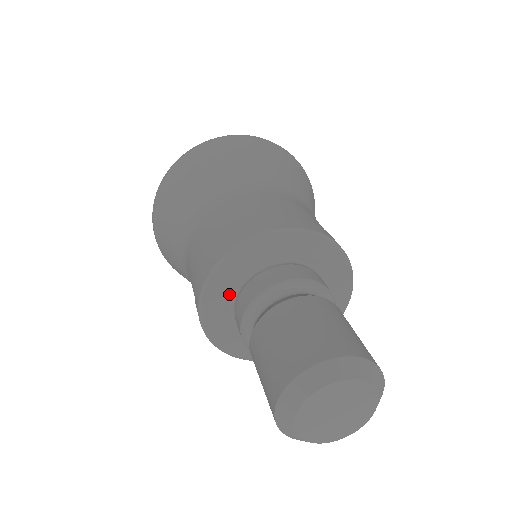
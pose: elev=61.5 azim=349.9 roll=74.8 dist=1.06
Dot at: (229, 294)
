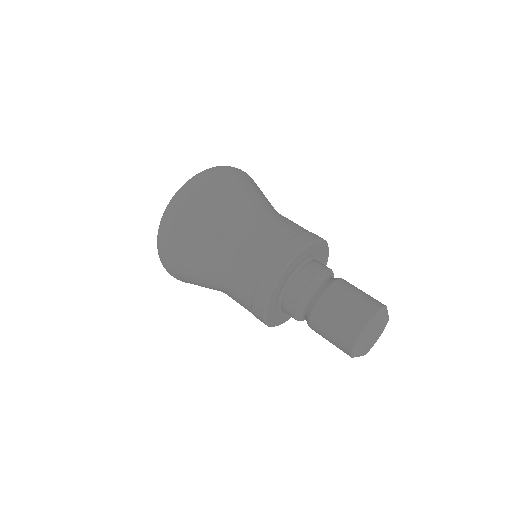
Dot at: (281, 290)
